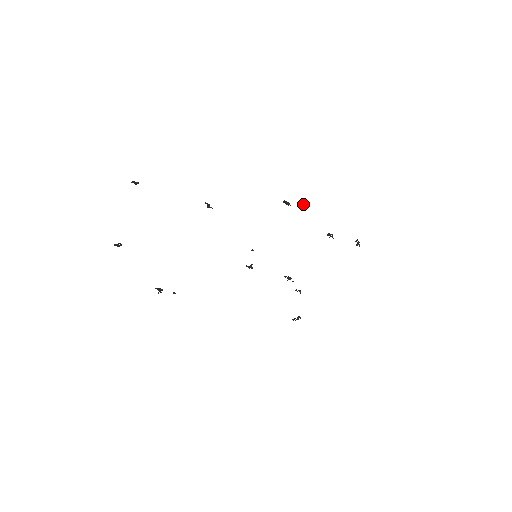
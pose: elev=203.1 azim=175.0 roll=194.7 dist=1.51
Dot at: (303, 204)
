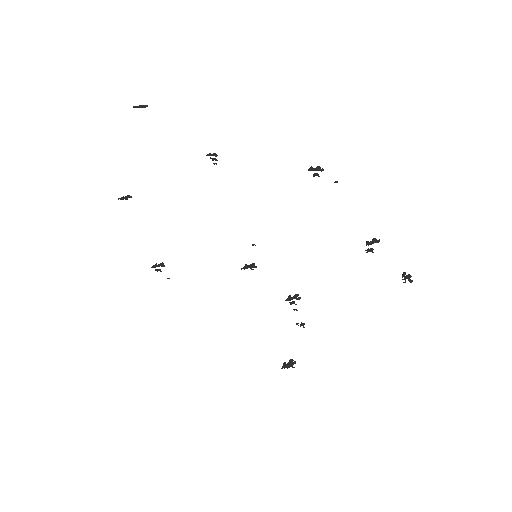
Dot at: (335, 181)
